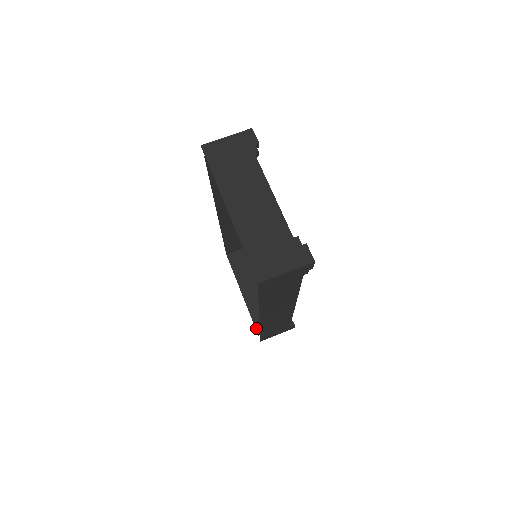
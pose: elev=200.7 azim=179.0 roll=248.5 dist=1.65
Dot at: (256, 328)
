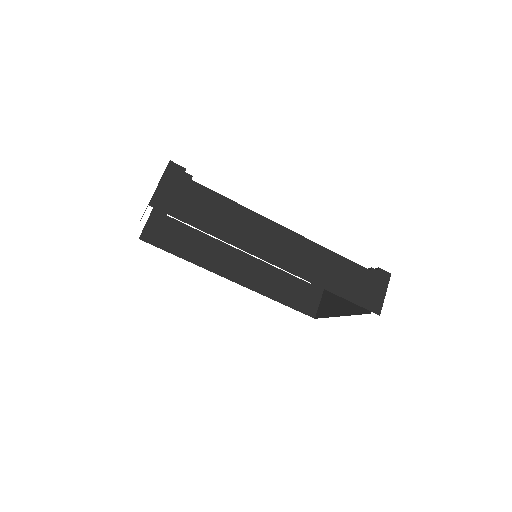
Dot at: occluded
